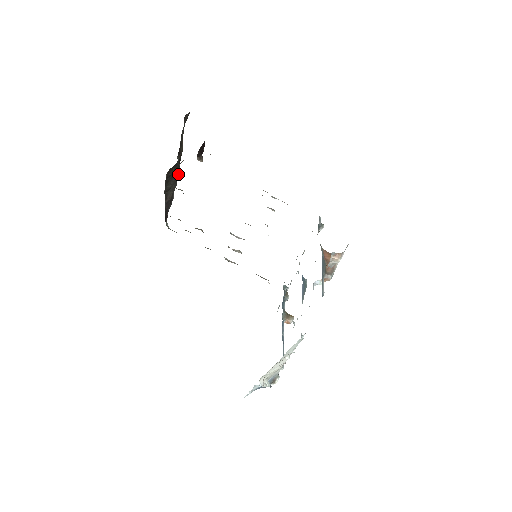
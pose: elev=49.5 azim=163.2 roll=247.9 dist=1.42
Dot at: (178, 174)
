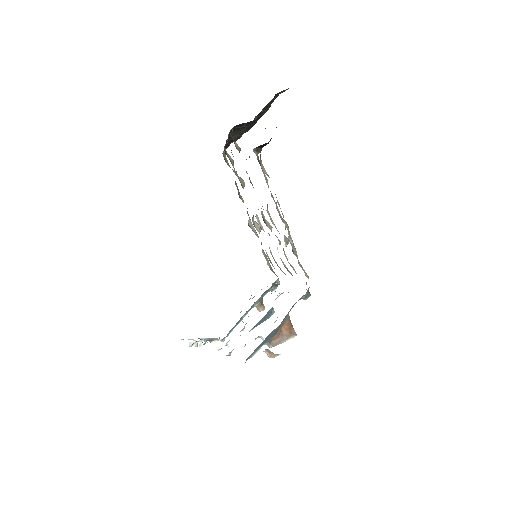
Dot at: (253, 125)
